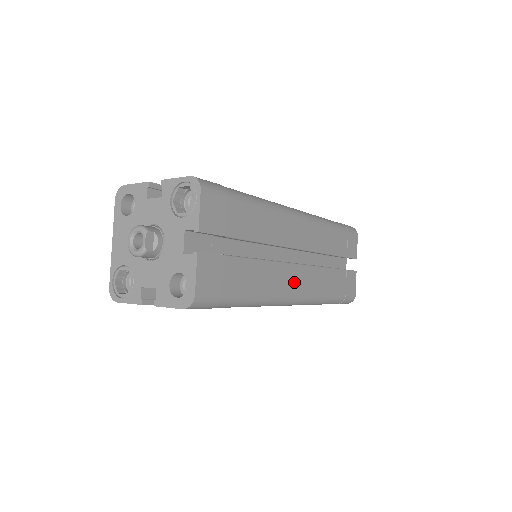
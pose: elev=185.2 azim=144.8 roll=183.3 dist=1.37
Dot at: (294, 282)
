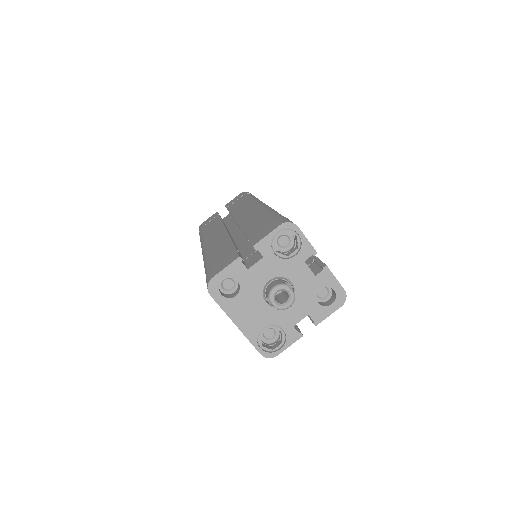
Dot at: occluded
